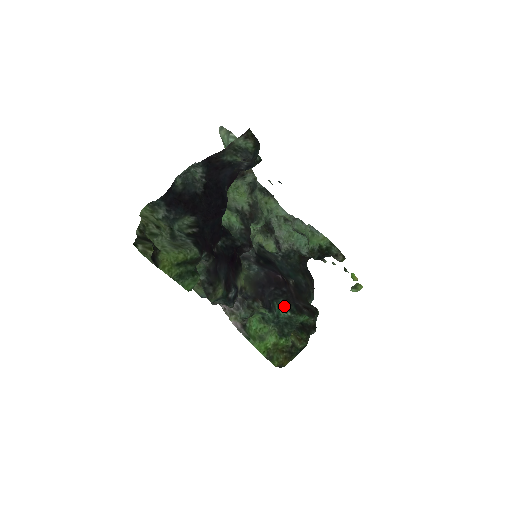
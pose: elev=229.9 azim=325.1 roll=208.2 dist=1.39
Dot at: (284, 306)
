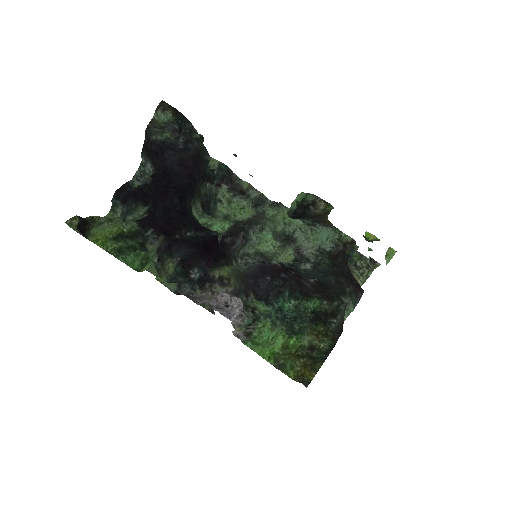
Dot at: (289, 297)
